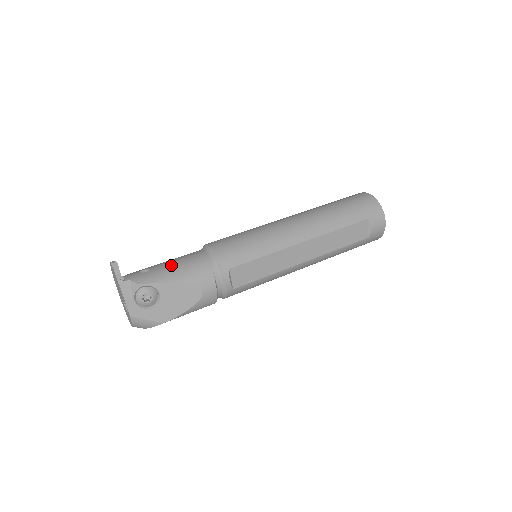
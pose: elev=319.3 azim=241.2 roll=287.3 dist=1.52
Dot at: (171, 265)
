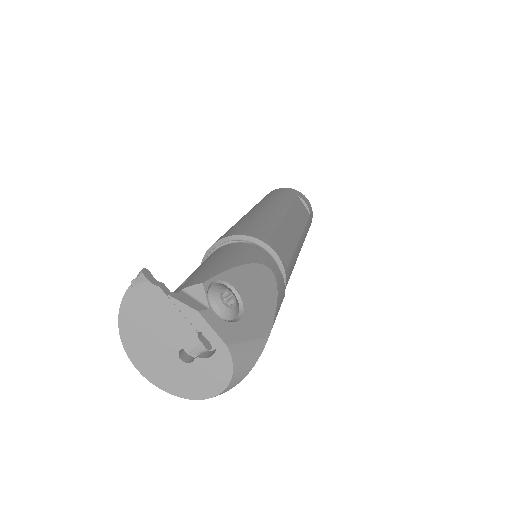
Dot at: (207, 263)
